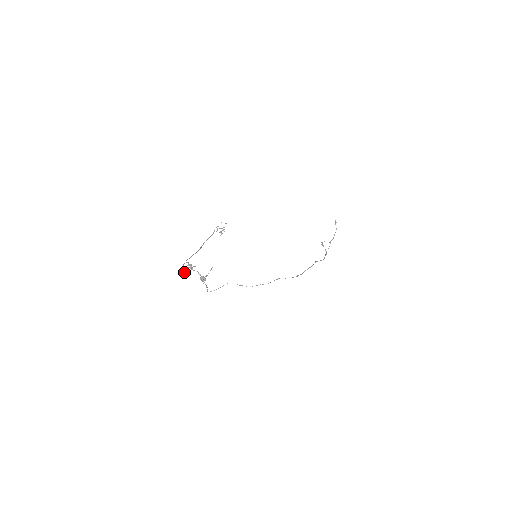
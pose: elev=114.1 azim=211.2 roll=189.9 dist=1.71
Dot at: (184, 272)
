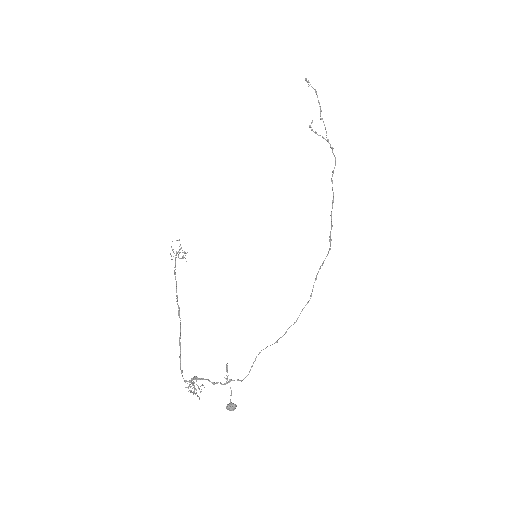
Dot at: (193, 391)
